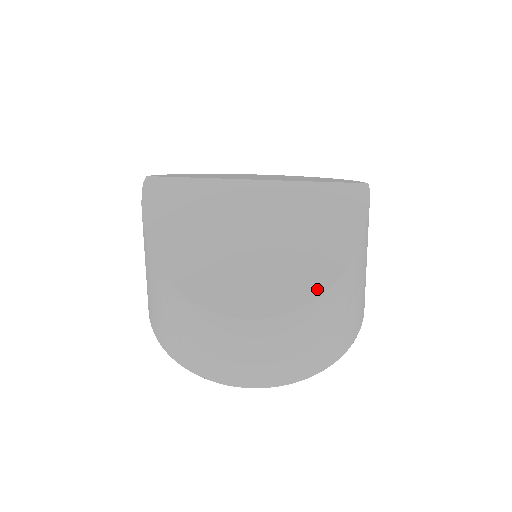
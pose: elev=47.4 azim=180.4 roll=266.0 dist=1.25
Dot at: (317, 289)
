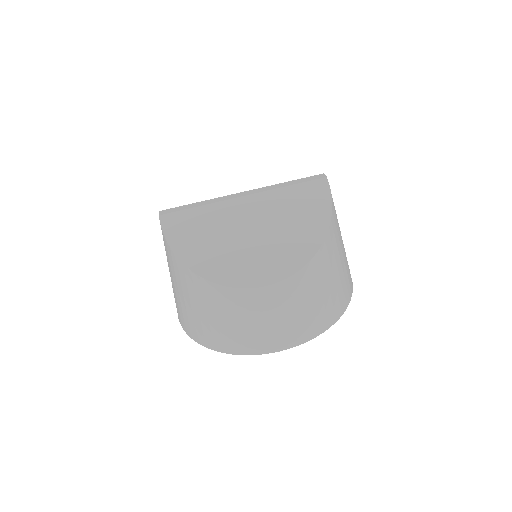
Dot at: (311, 251)
